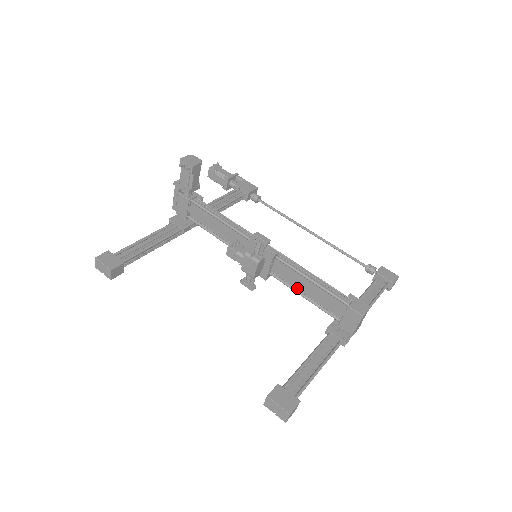
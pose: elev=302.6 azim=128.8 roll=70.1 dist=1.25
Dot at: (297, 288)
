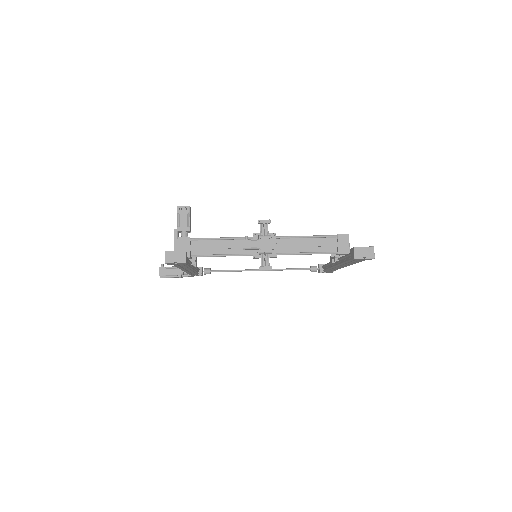
Dot at: (299, 252)
